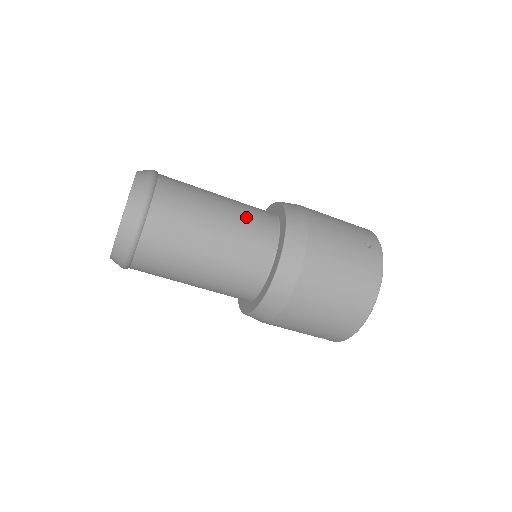
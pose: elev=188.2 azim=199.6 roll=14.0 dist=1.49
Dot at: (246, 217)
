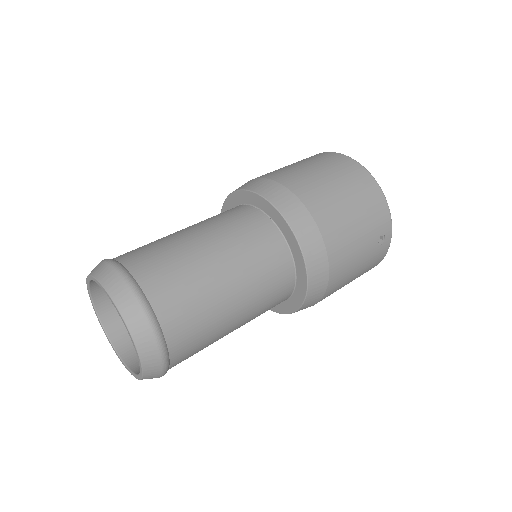
Dot at: occluded
